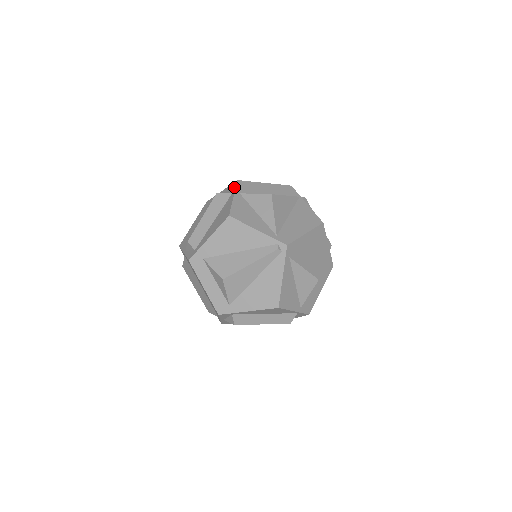
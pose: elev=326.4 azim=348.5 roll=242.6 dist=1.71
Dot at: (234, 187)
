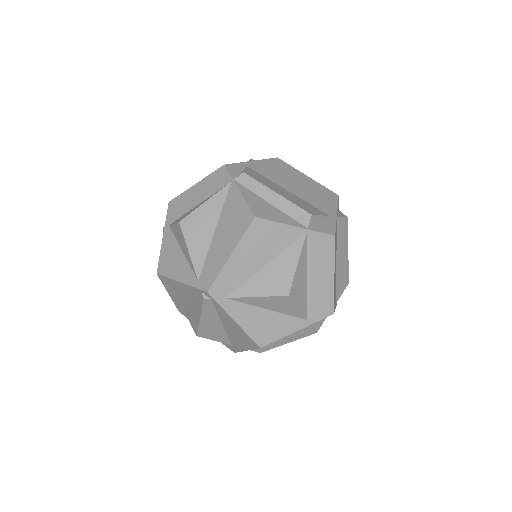
Dot at: (167, 216)
